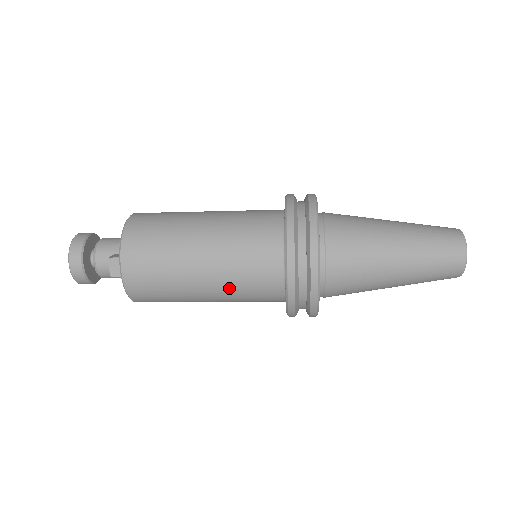
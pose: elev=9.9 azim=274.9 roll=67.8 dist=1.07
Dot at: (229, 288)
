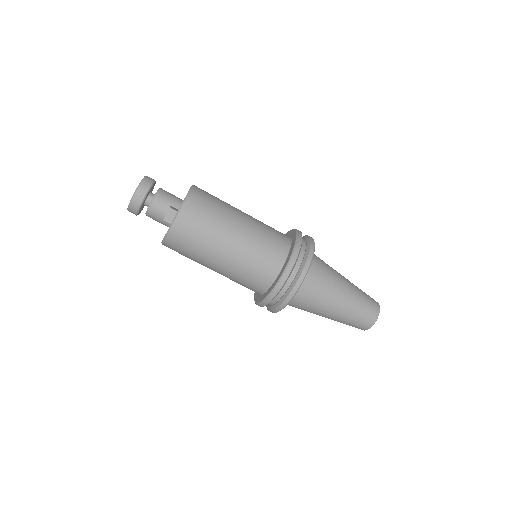
Dot at: (236, 268)
